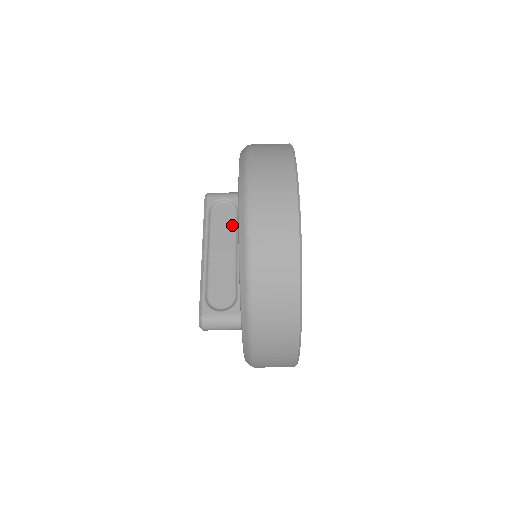
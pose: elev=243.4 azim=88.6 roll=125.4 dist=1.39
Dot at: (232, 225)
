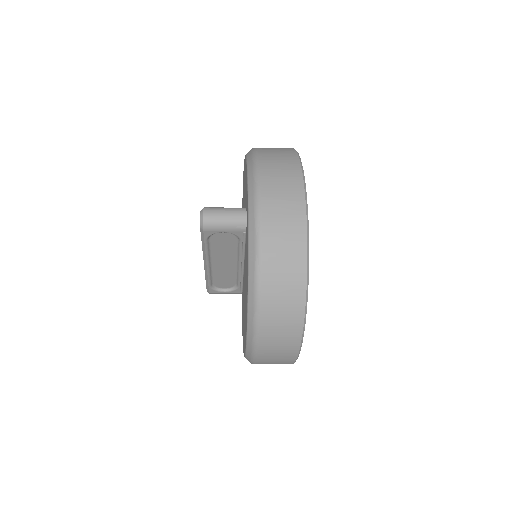
Dot at: (233, 248)
